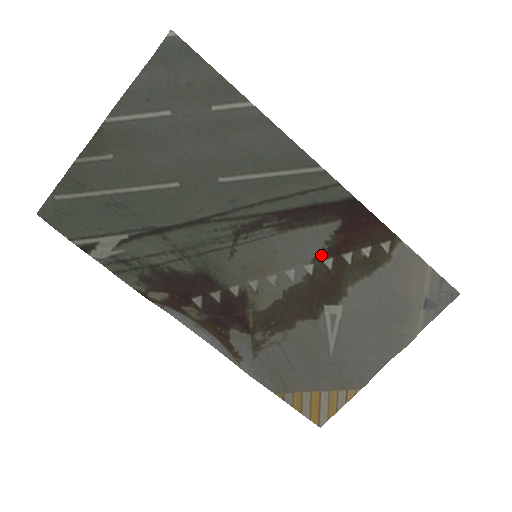
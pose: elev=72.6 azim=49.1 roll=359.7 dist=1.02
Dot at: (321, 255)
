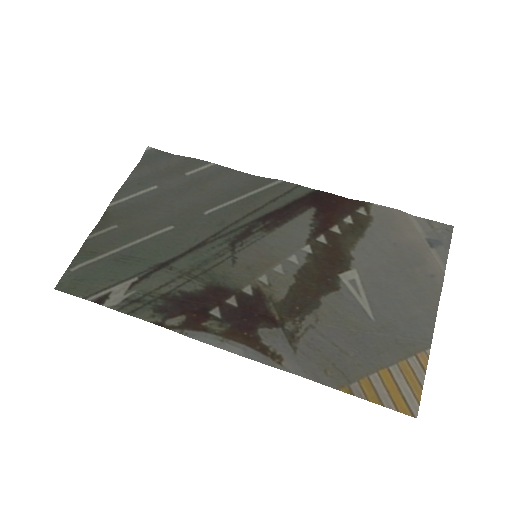
Dot at: (312, 236)
